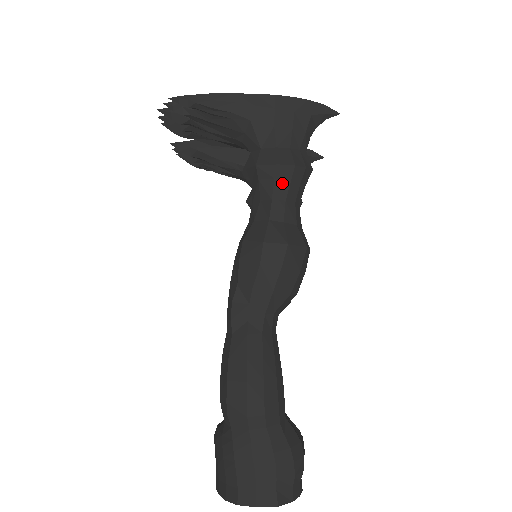
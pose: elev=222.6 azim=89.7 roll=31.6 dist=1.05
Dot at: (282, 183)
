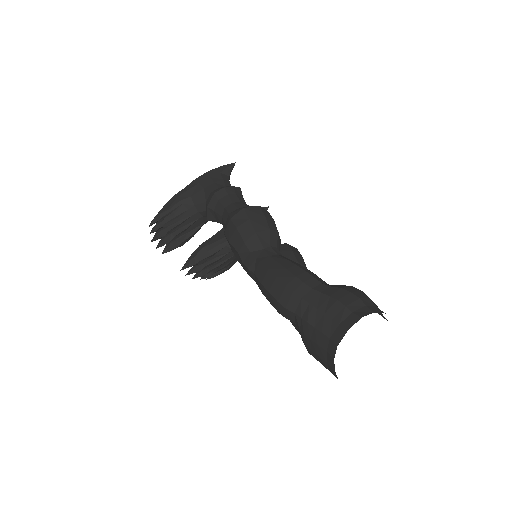
Dot at: (224, 199)
